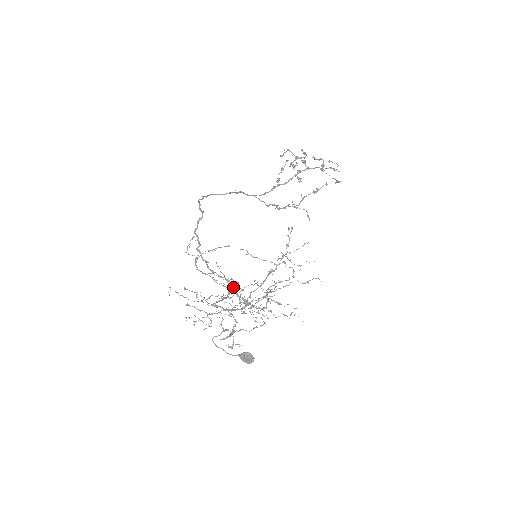
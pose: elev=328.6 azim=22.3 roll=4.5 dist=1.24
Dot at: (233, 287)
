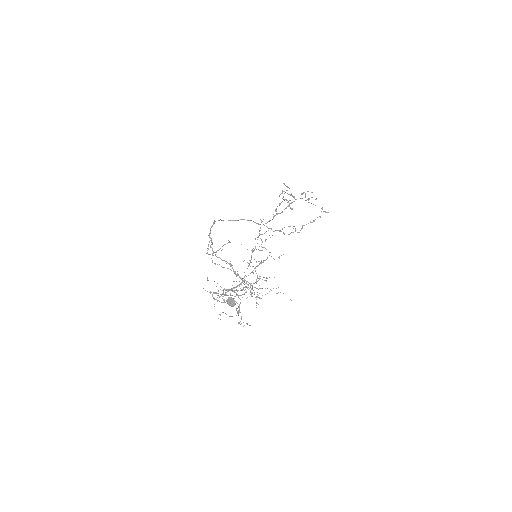
Dot at: (232, 268)
